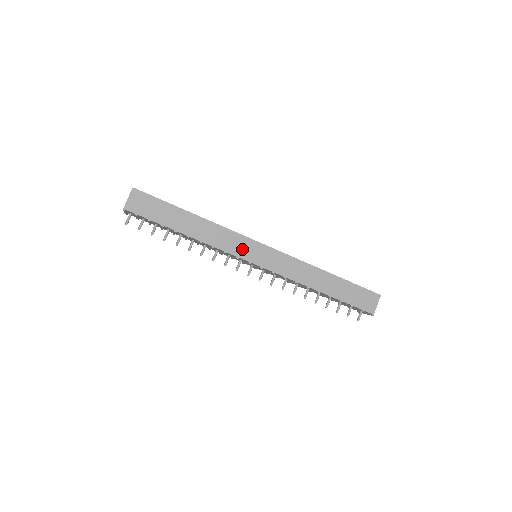
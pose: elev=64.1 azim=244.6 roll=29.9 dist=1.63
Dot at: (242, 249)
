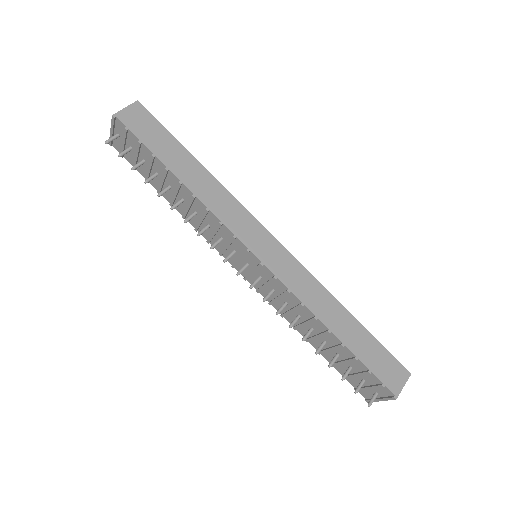
Dot at: (244, 229)
